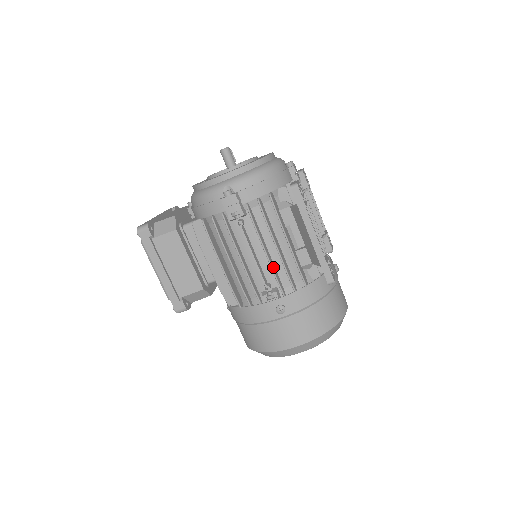
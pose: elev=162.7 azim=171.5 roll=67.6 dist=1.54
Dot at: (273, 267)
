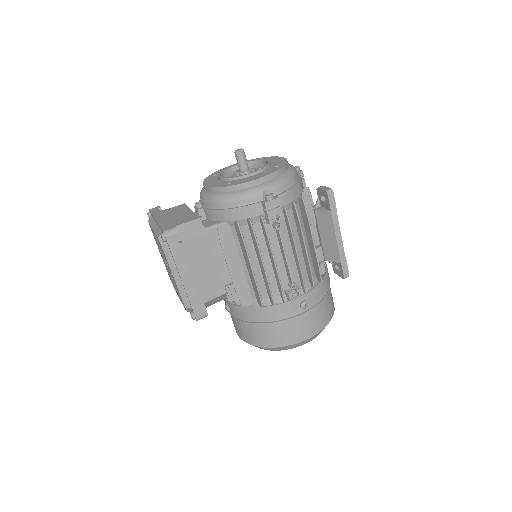
Dot at: (300, 266)
